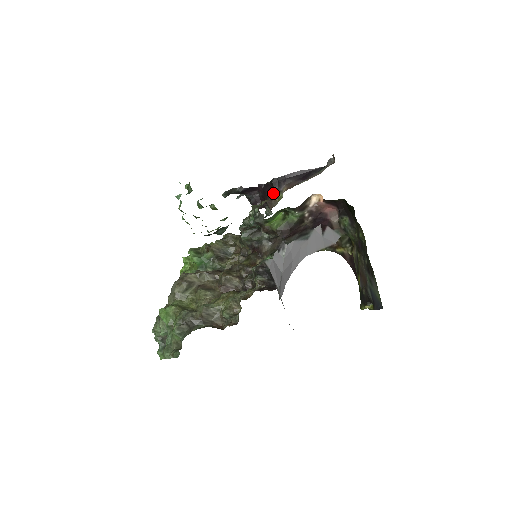
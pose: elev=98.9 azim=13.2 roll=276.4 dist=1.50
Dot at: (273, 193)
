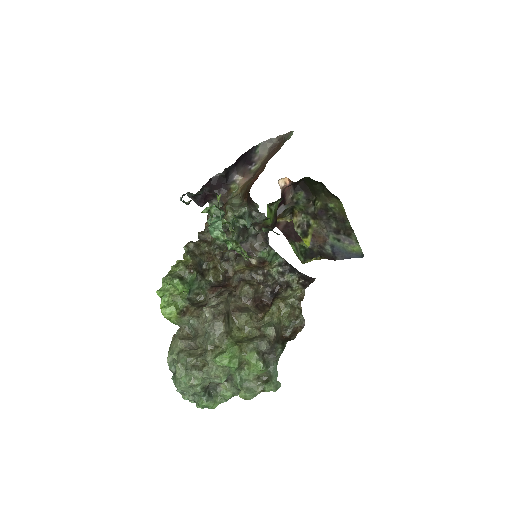
Dot at: (226, 185)
